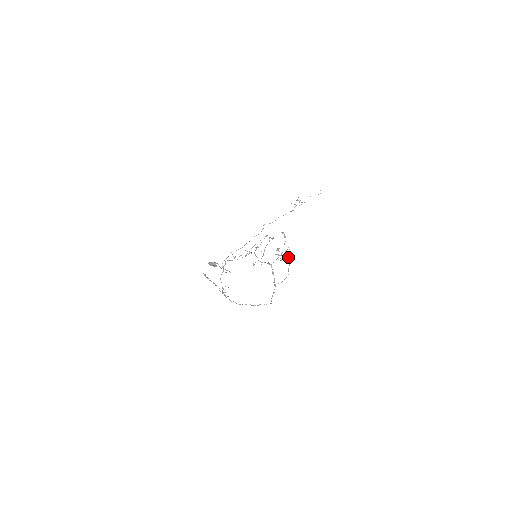
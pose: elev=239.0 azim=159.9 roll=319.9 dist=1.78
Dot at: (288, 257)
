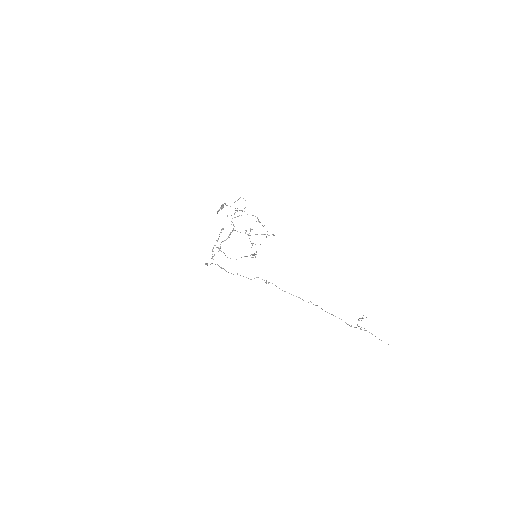
Dot at: occluded
